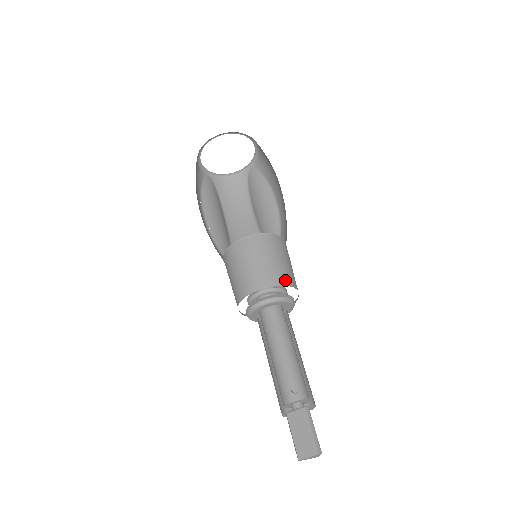
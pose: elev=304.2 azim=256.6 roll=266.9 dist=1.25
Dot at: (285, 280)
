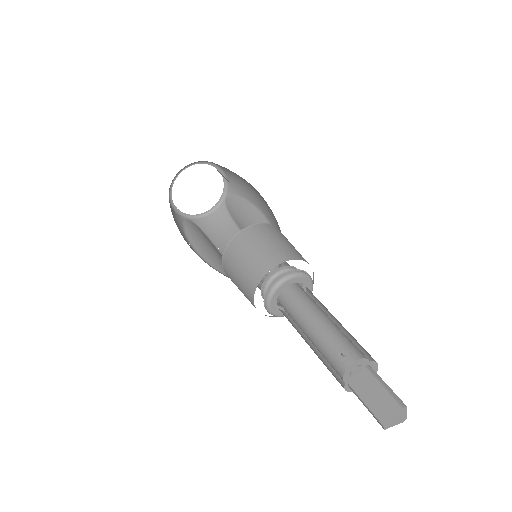
Dot at: (291, 255)
